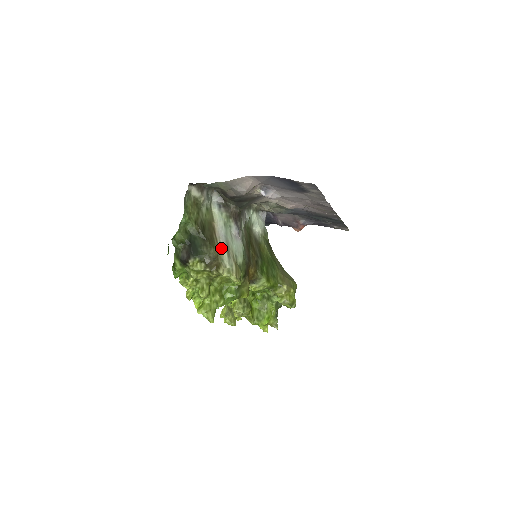
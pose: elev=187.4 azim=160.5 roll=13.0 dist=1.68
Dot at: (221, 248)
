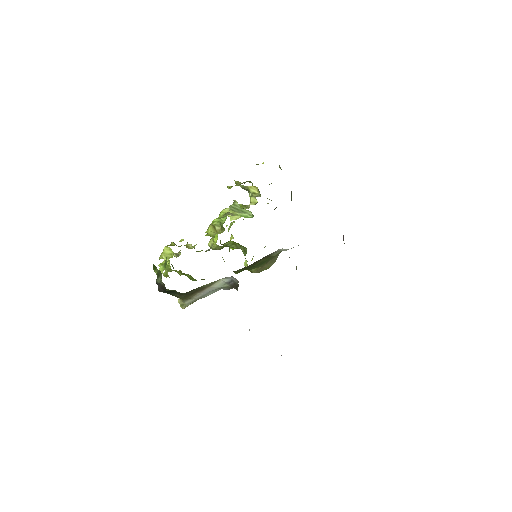
Dot at: (193, 298)
